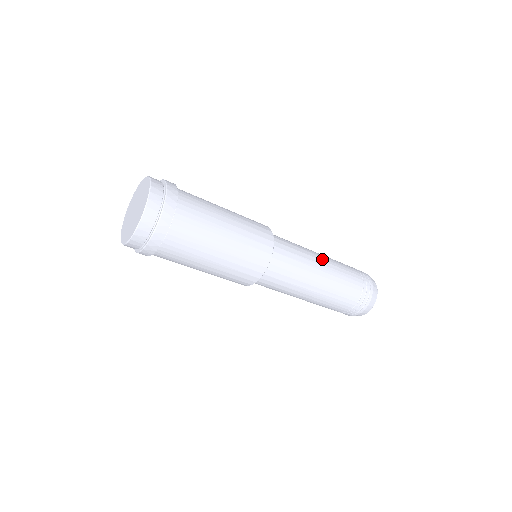
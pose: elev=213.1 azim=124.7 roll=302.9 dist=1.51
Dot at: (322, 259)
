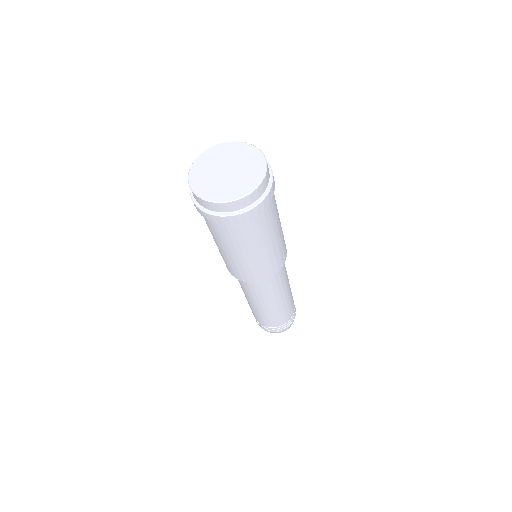
Dot at: occluded
